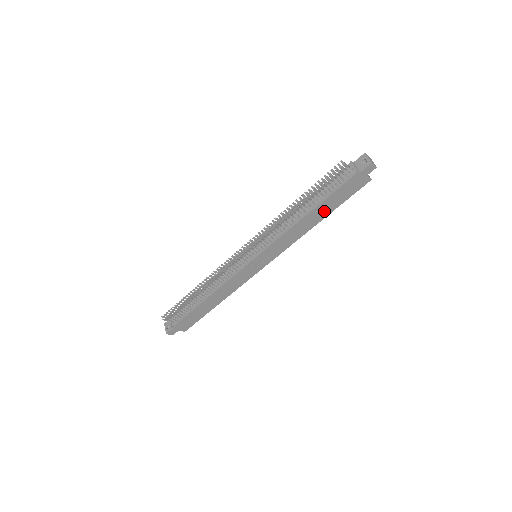
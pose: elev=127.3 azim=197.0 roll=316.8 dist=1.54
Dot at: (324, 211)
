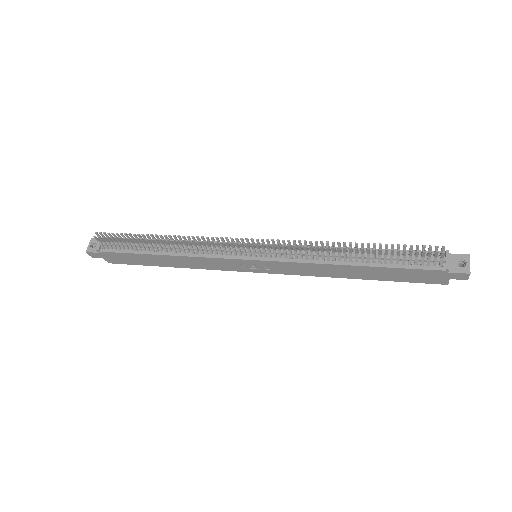
Dot at: (371, 274)
